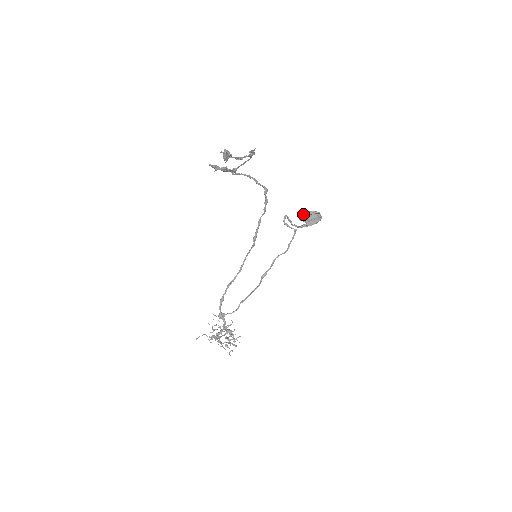
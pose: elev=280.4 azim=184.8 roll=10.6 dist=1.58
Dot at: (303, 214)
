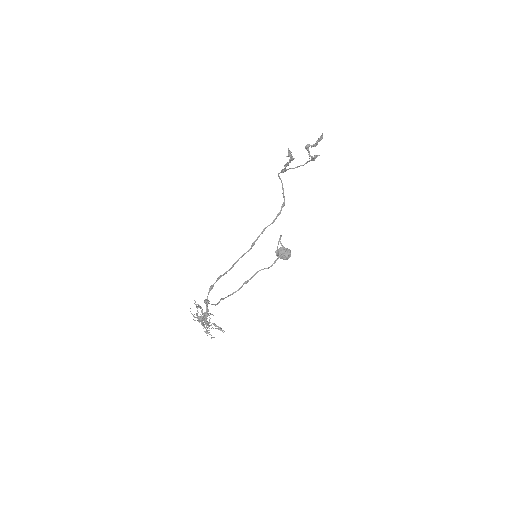
Dot at: (280, 247)
